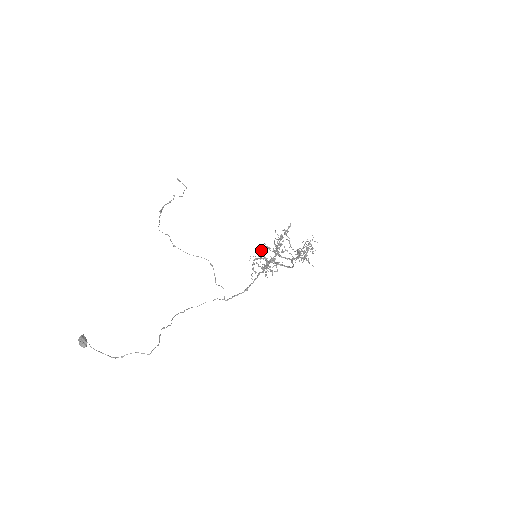
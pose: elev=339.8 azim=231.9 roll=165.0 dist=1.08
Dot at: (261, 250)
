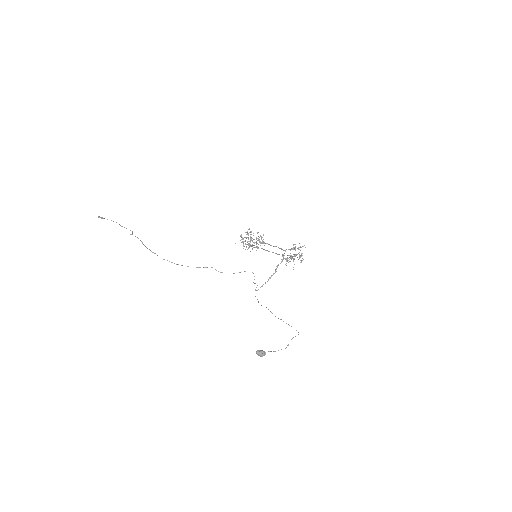
Dot at: (299, 252)
